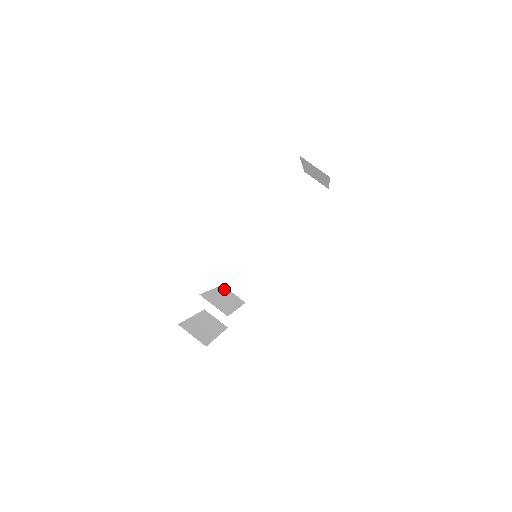
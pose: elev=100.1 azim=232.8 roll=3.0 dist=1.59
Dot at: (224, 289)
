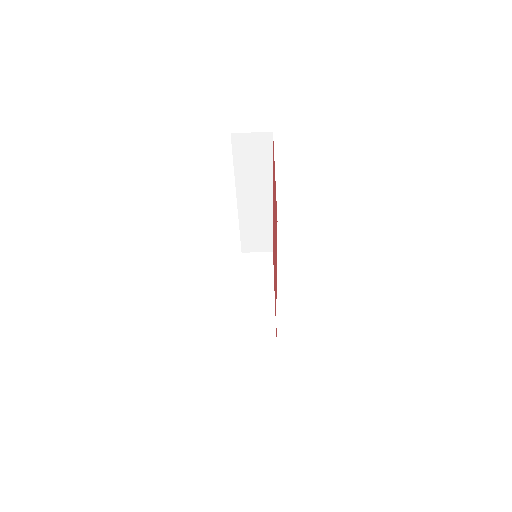
Dot at: (247, 262)
